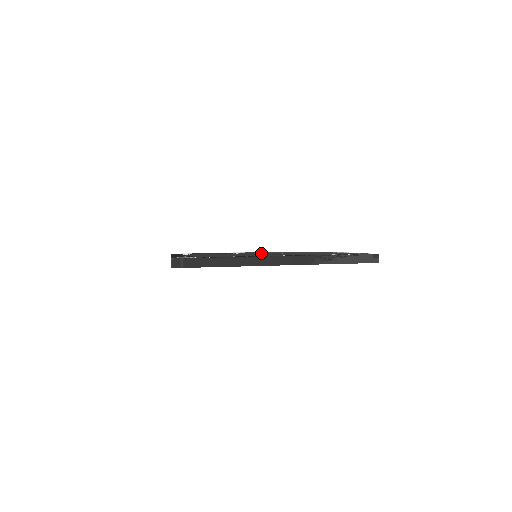
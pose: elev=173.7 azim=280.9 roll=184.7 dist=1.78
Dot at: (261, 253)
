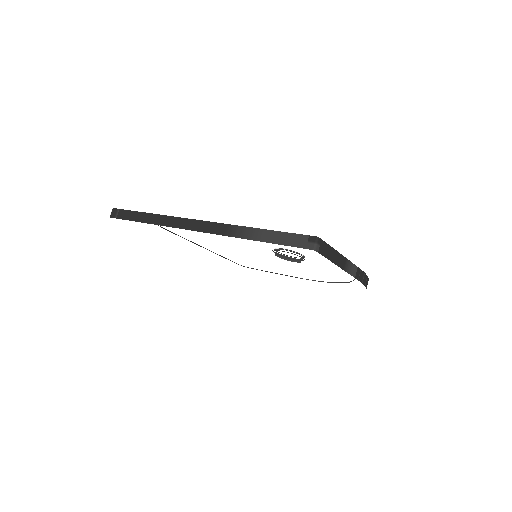
Dot at: occluded
